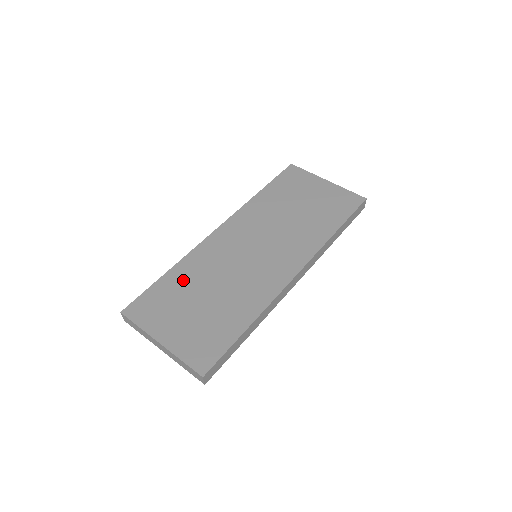
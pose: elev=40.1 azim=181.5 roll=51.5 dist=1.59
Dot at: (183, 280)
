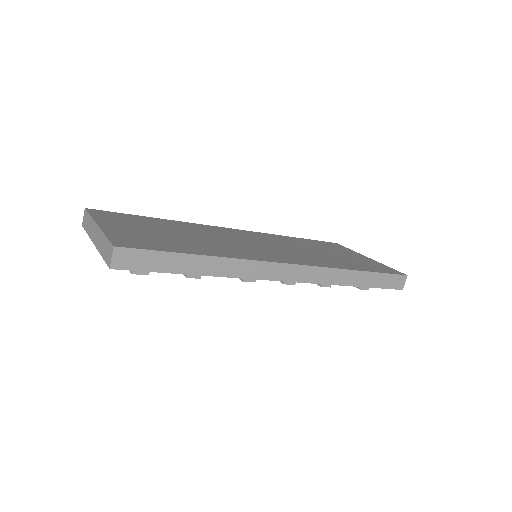
Dot at: (167, 224)
